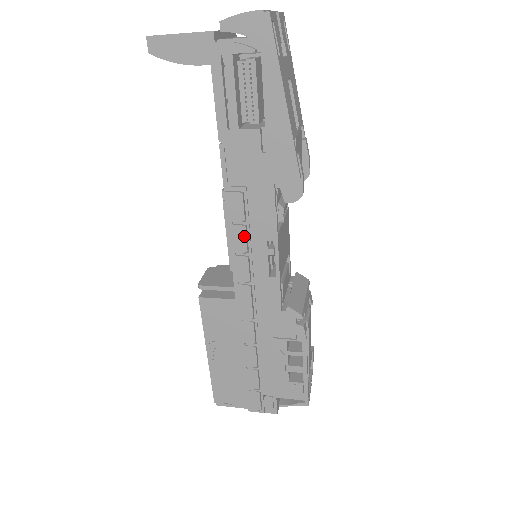
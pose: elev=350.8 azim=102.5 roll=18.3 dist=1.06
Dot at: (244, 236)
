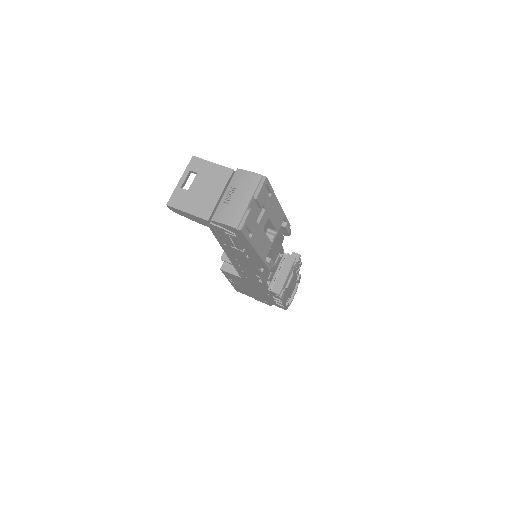
Dot at: (242, 268)
